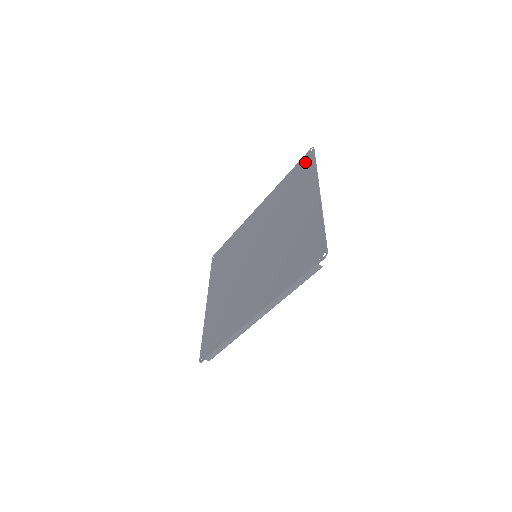
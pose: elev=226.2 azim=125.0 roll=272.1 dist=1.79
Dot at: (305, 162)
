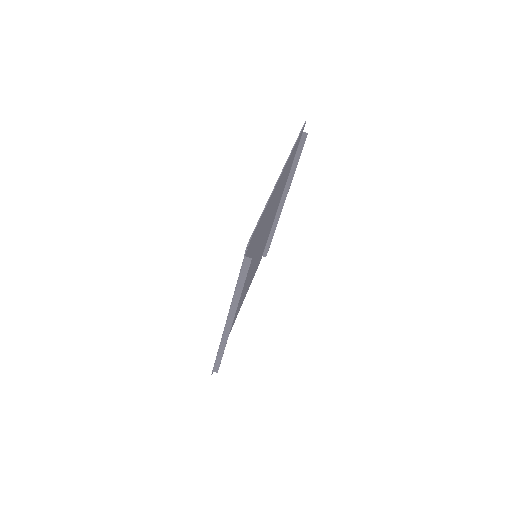
Dot at: occluded
